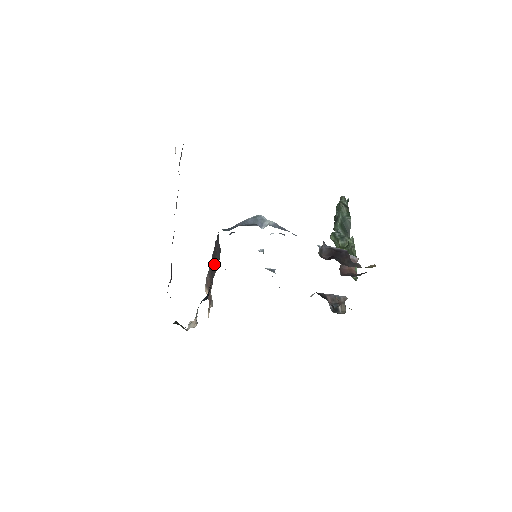
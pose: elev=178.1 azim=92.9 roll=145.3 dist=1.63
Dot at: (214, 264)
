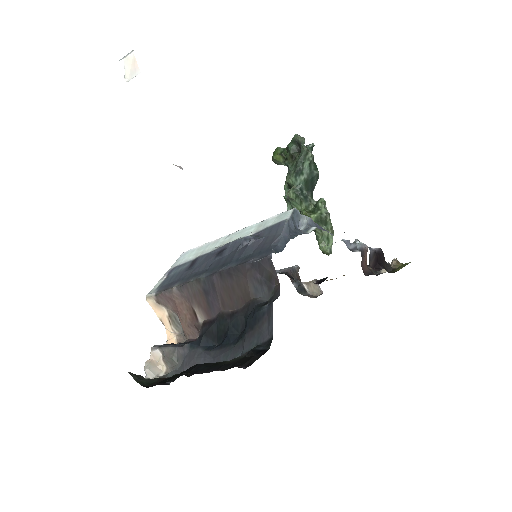
Dot at: (230, 293)
